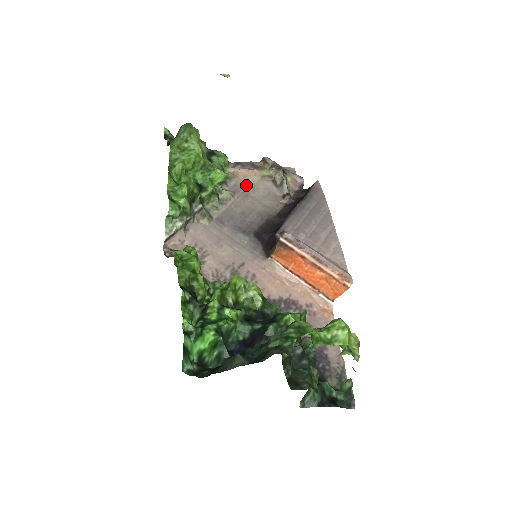
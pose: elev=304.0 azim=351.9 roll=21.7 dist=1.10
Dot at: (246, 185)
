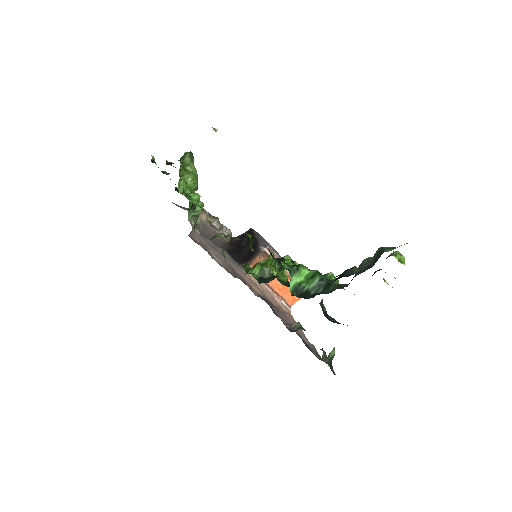
Dot at: (200, 221)
